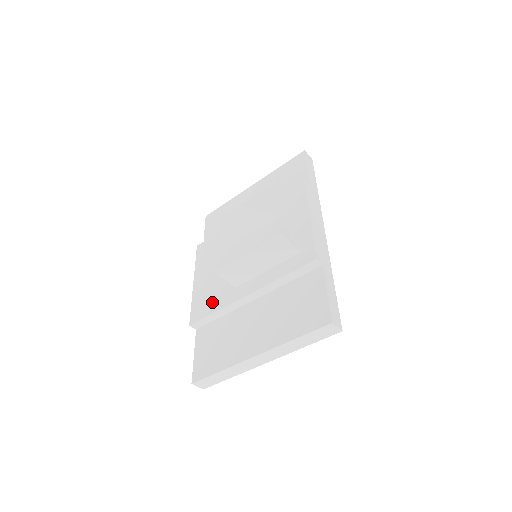
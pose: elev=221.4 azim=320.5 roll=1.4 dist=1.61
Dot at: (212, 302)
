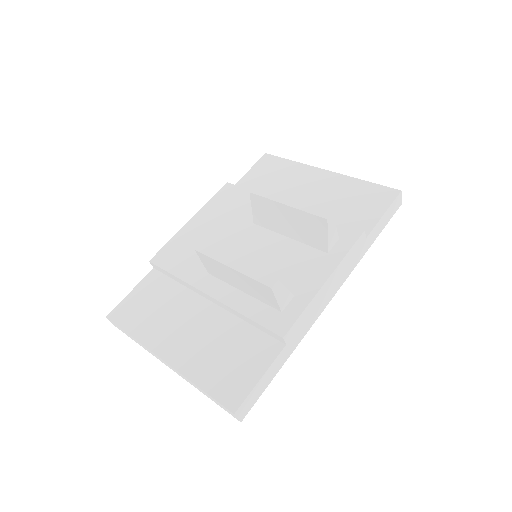
Dot at: (182, 262)
